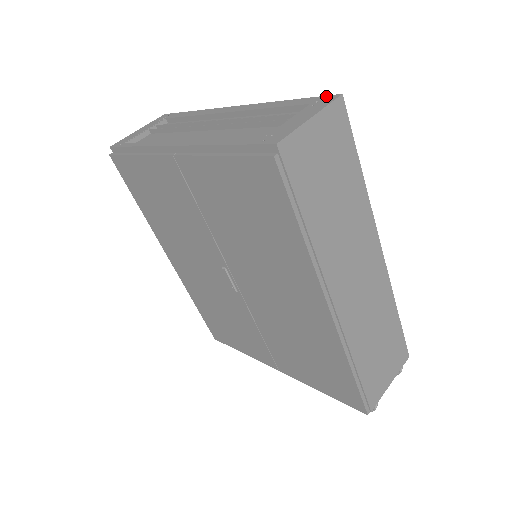
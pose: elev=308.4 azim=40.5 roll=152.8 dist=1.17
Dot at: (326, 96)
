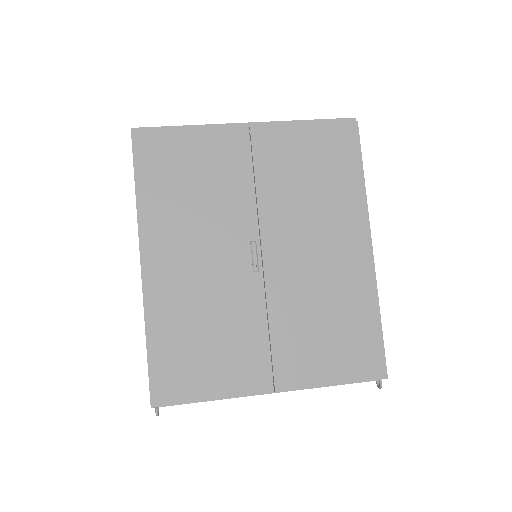
Dot at: occluded
